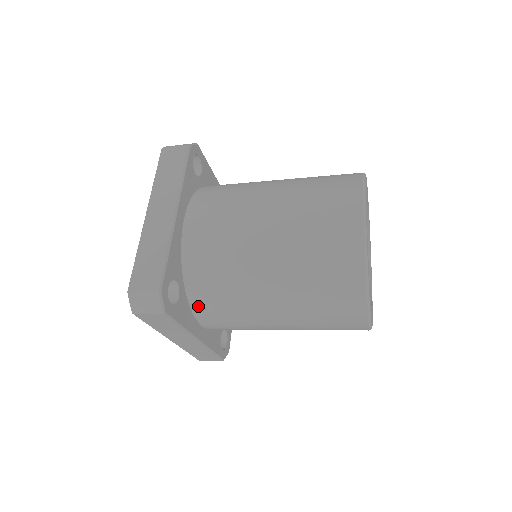
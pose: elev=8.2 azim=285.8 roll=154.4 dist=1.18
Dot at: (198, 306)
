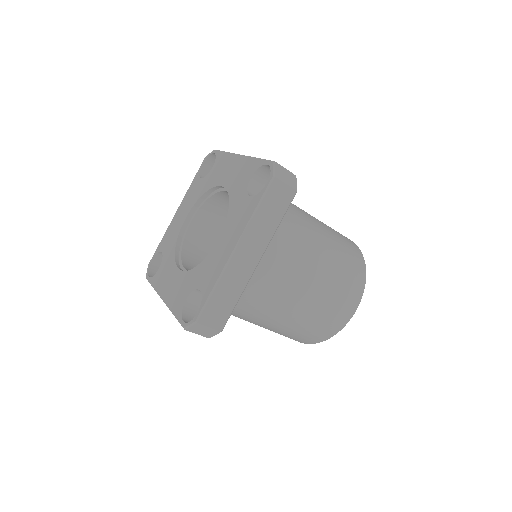
Dot at: occluded
